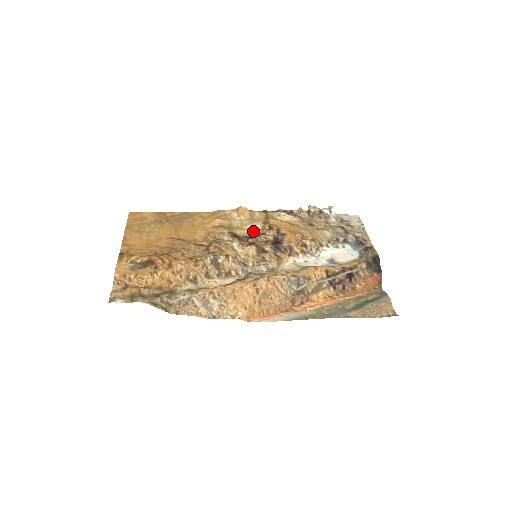
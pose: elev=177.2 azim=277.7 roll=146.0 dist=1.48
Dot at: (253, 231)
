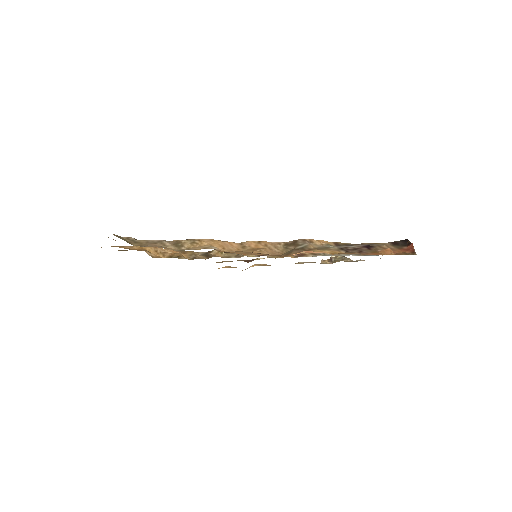
Dot at: occluded
